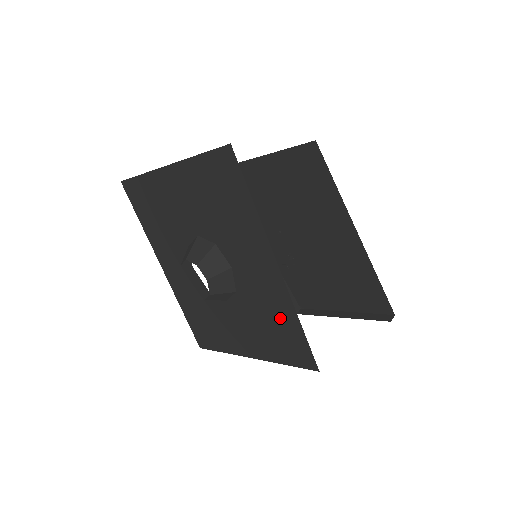
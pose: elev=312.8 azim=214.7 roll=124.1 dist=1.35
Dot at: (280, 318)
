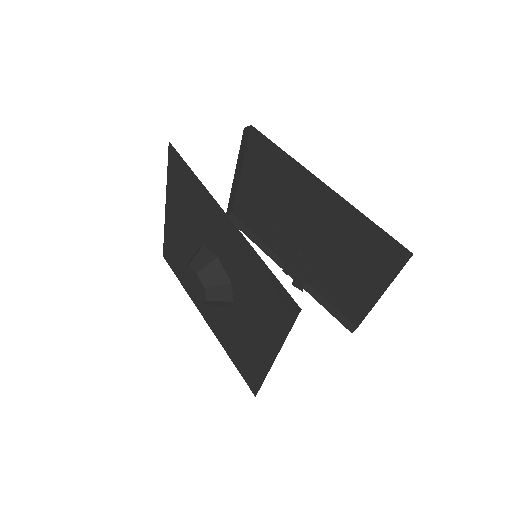
Dot at: (255, 274)
